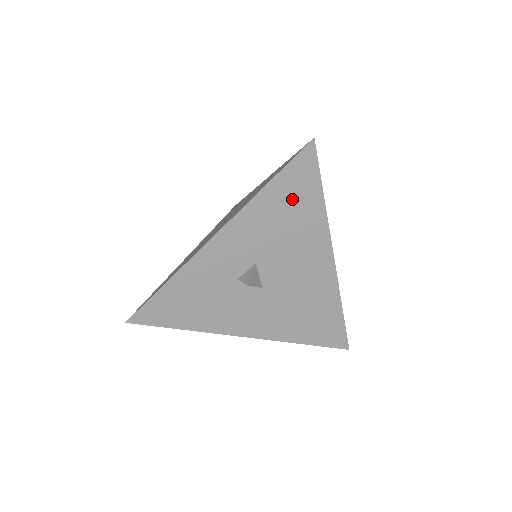
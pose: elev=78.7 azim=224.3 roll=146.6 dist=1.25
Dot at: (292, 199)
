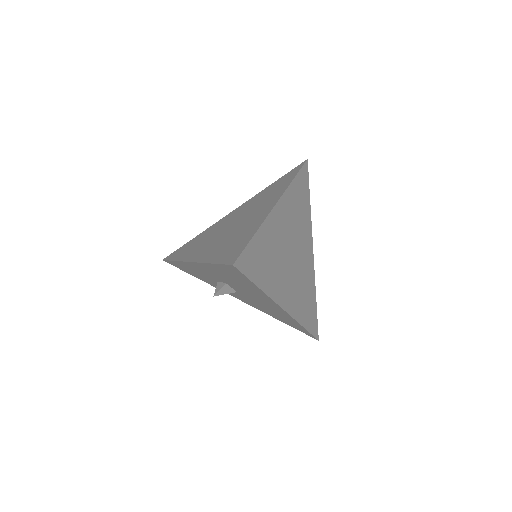
Dot at: (234, 277)
